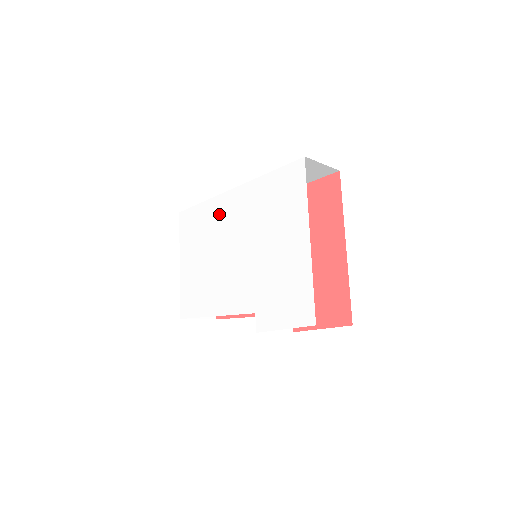
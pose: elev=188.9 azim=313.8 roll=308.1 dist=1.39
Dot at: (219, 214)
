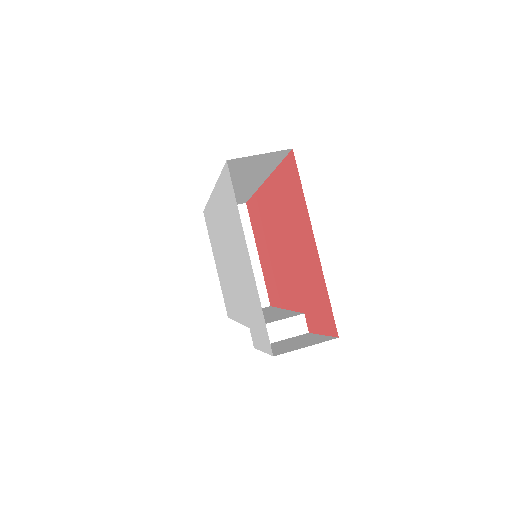
Dot at: (214, 218)
